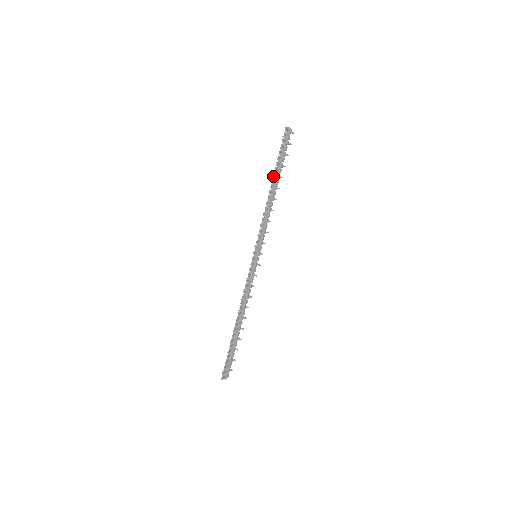
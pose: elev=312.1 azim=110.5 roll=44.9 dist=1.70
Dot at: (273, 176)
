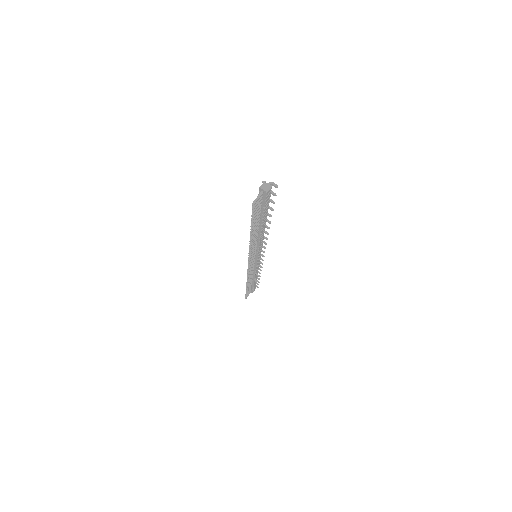
Dot at: occluded
